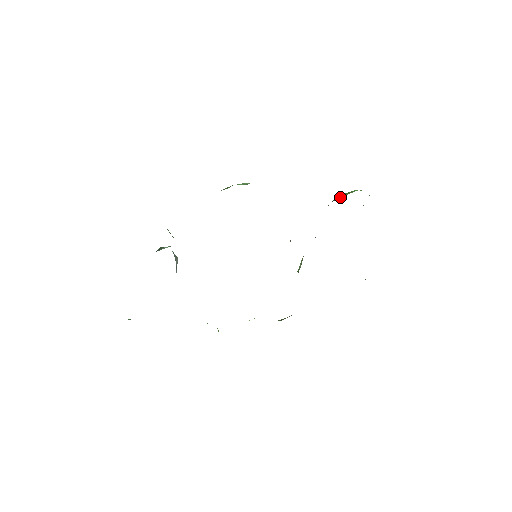
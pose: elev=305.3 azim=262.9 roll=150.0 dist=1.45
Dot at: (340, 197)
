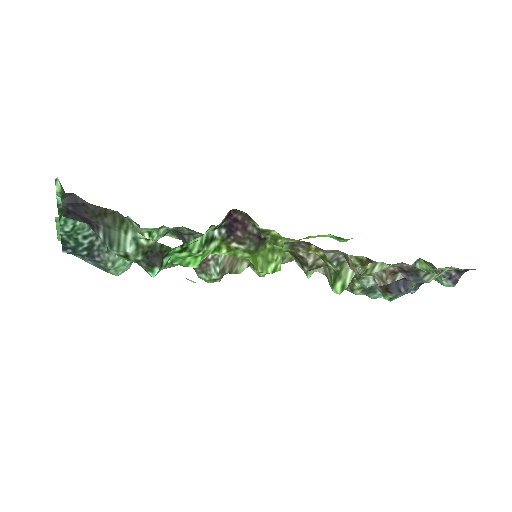
Dot at: occluded
